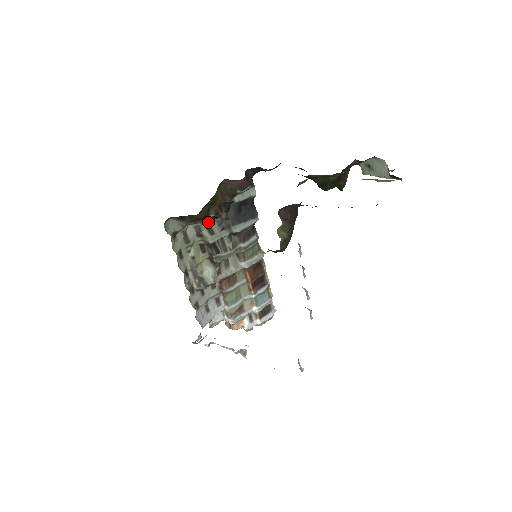
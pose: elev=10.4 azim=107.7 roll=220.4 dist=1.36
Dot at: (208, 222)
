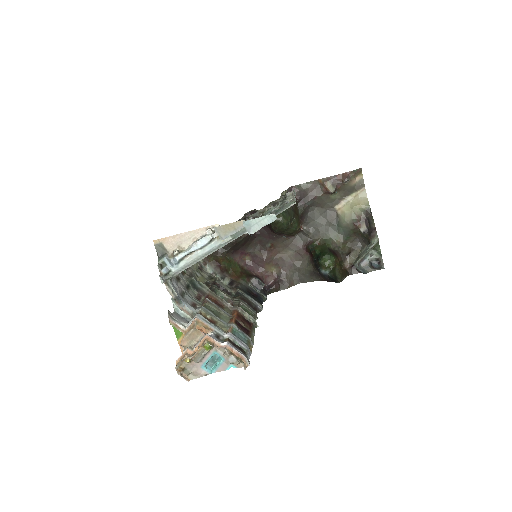
Dot at: occluded
